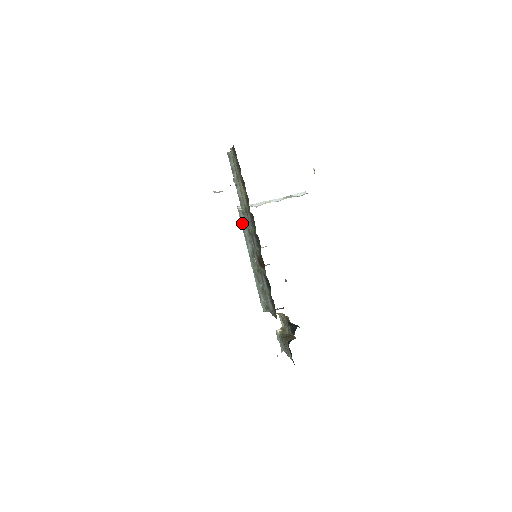
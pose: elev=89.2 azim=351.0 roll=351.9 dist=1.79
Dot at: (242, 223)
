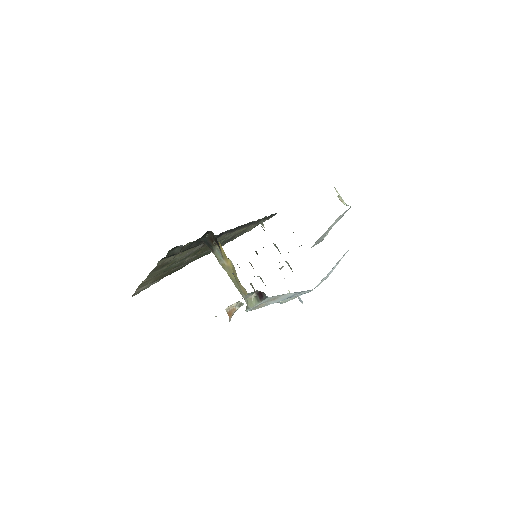
Dot at: occluded
